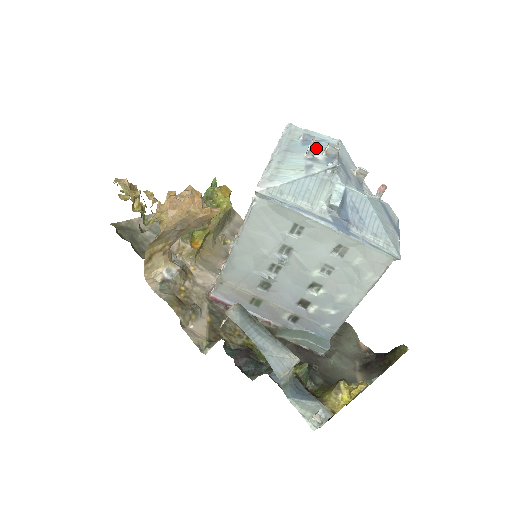
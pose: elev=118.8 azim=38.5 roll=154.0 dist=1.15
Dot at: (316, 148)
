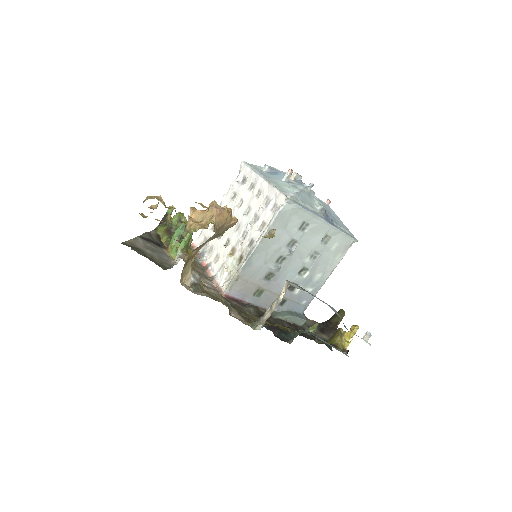
Dot at: (282, 176)
